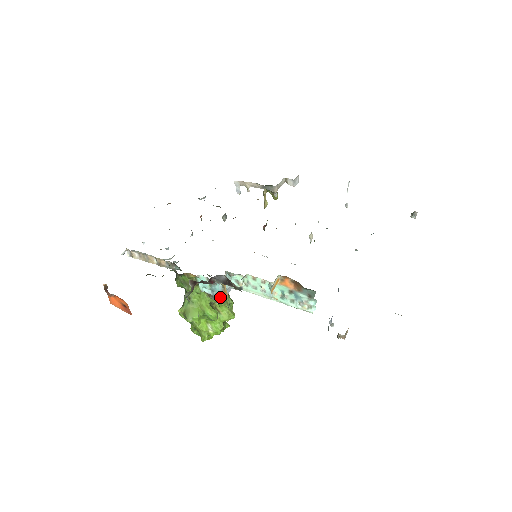
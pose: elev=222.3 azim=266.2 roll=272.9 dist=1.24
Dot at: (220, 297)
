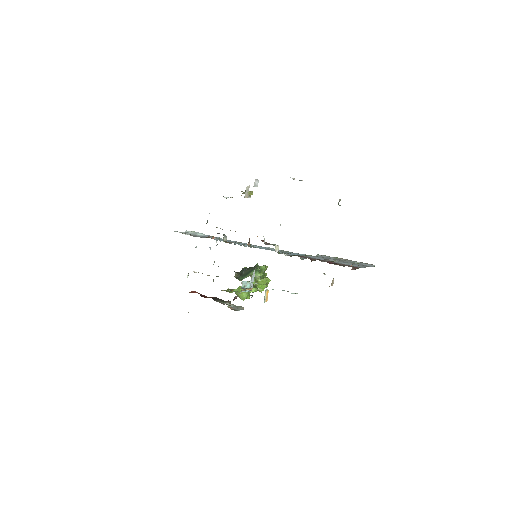
Dot at: (249, 290)
